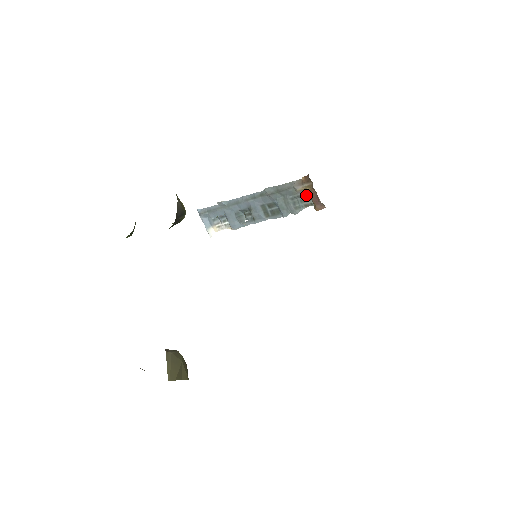
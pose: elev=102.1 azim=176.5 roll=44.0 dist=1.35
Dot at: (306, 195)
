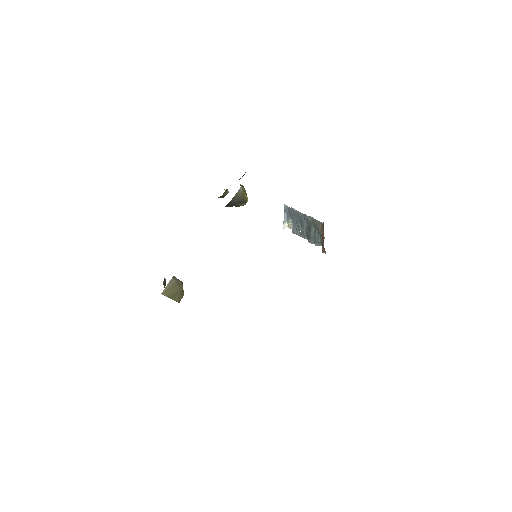
Dot at: occluded
